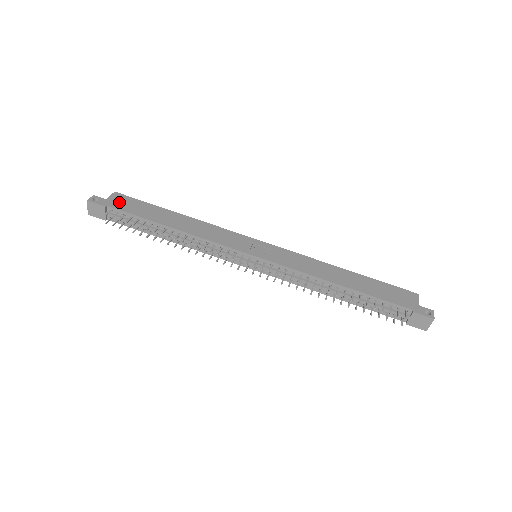
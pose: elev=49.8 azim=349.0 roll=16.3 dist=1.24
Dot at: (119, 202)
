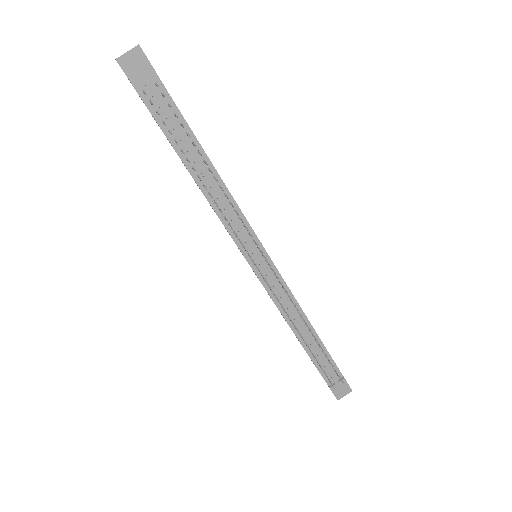
Dot at: occluded
